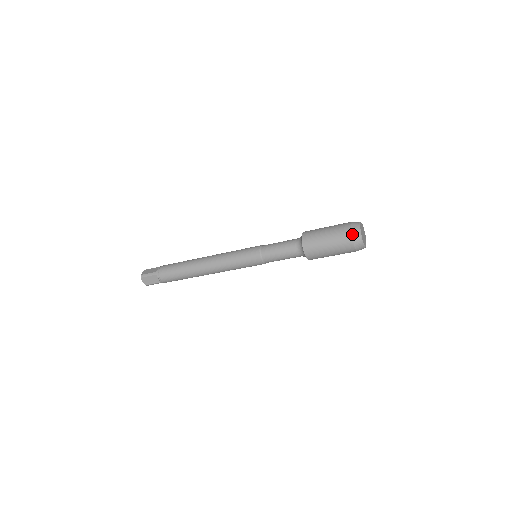
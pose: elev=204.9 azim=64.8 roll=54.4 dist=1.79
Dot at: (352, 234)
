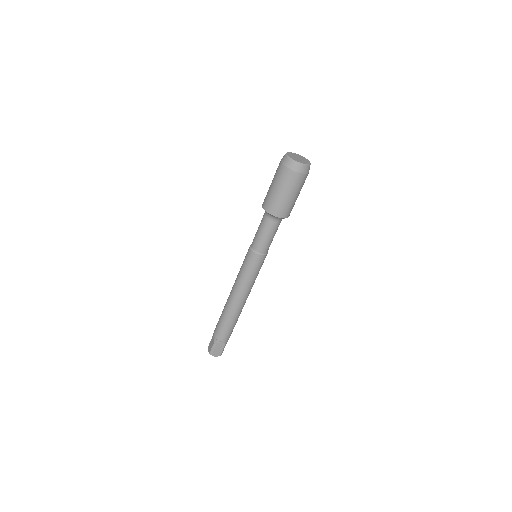
Dot at: occluded
